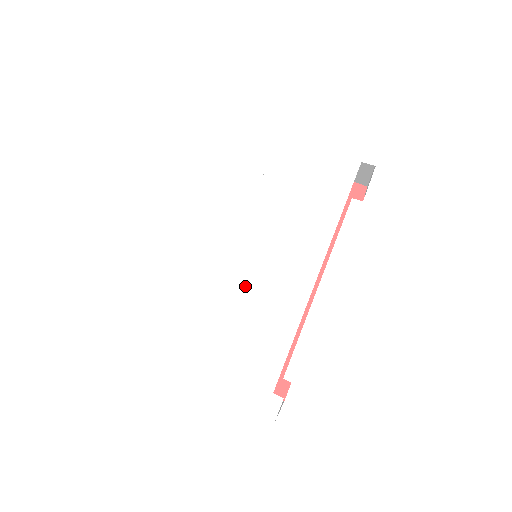
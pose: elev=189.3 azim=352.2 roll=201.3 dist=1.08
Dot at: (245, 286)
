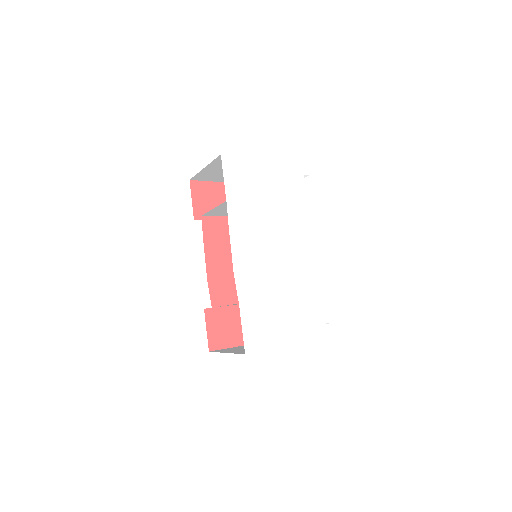
Dot at: (285, 274)
